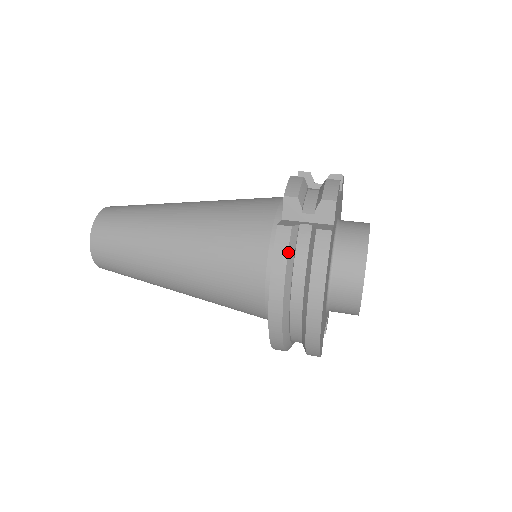
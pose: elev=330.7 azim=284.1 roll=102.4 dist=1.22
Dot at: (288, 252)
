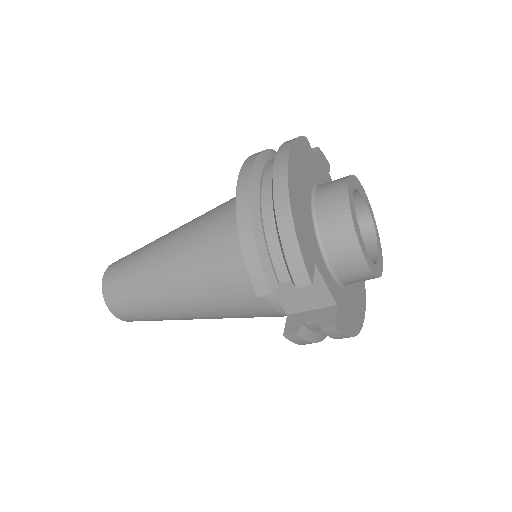
Dot at: (265, 150)
